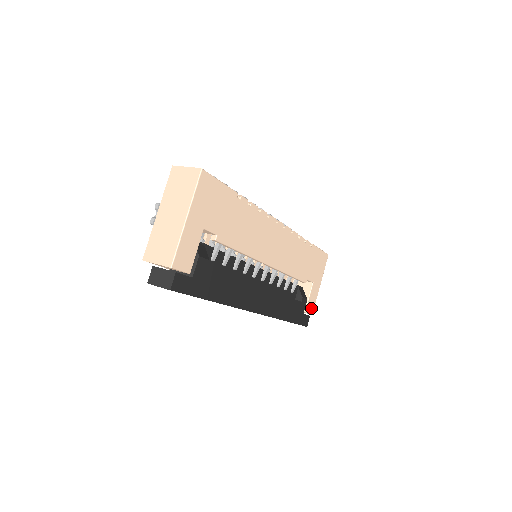
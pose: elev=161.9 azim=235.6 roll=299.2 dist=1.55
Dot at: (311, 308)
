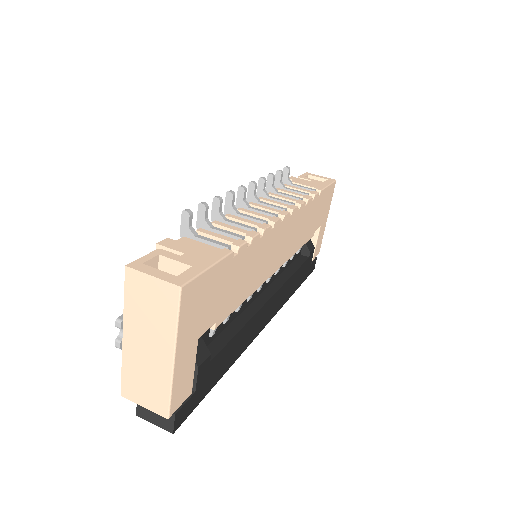
Dot at: (318, 250)
